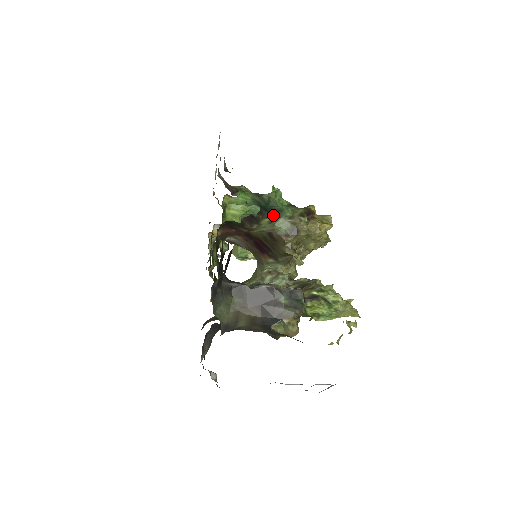
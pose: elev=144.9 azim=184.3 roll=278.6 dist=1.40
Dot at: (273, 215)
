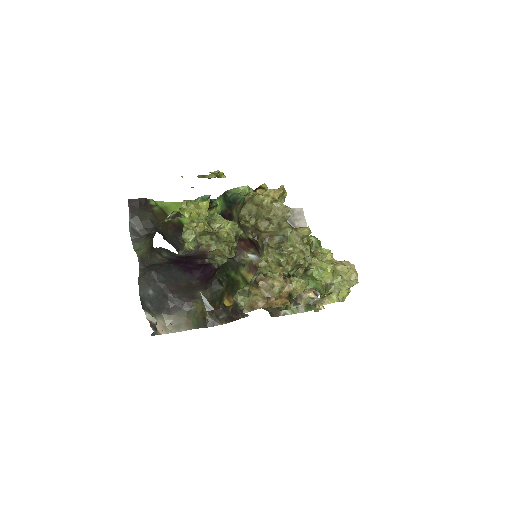
Dot at: (236, 204)
